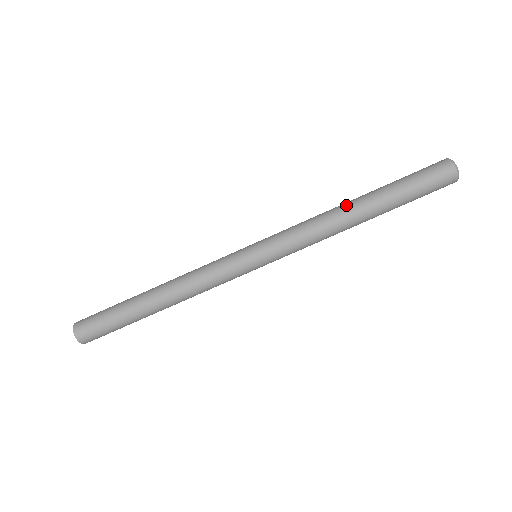
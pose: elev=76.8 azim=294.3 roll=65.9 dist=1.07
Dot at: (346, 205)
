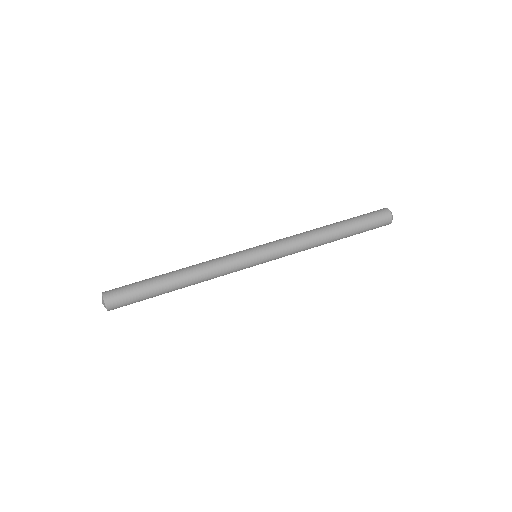
Dot at: (321, 227)
